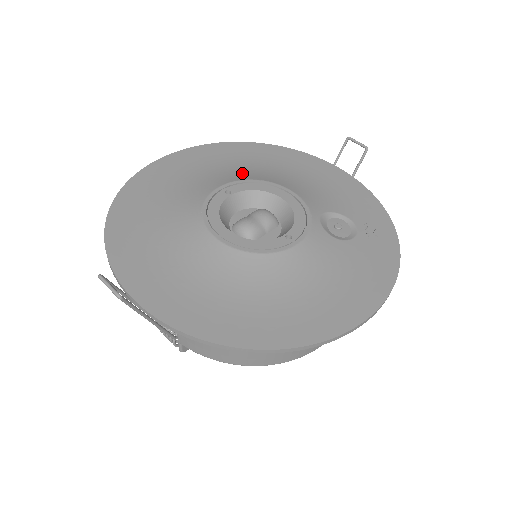
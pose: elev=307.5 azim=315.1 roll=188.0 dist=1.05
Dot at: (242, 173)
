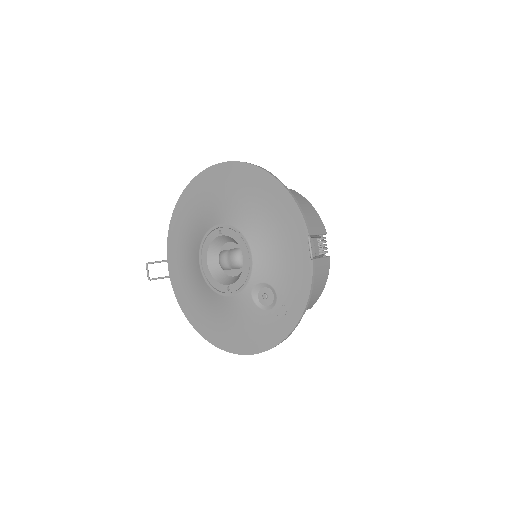
Dot at: (240, 215)
